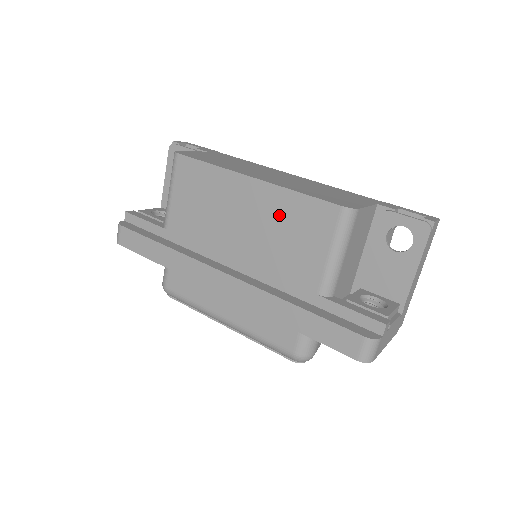
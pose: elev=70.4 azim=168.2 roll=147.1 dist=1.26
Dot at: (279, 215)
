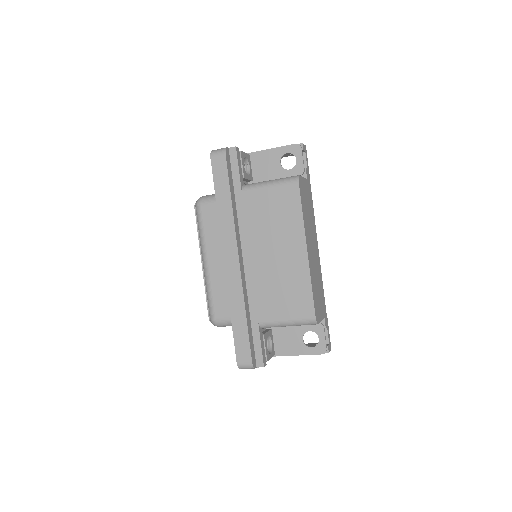
Dot at: (292, 279)
